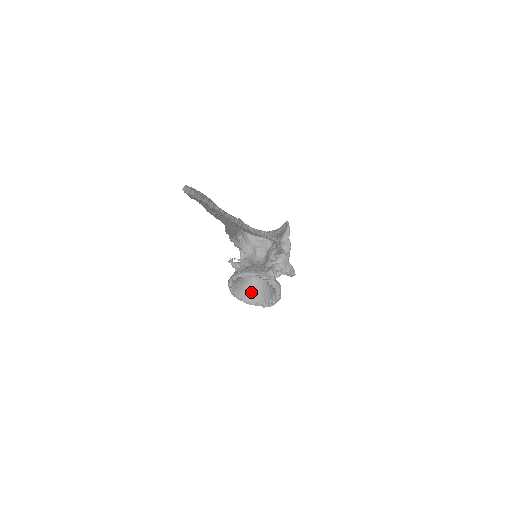
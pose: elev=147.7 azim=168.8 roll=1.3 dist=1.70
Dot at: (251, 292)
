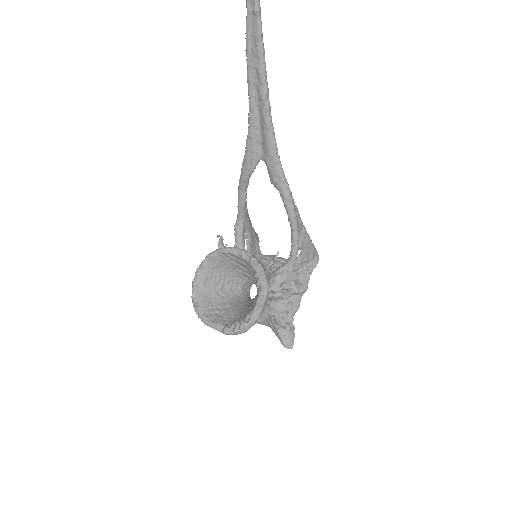
Dot at: (219, 309)
